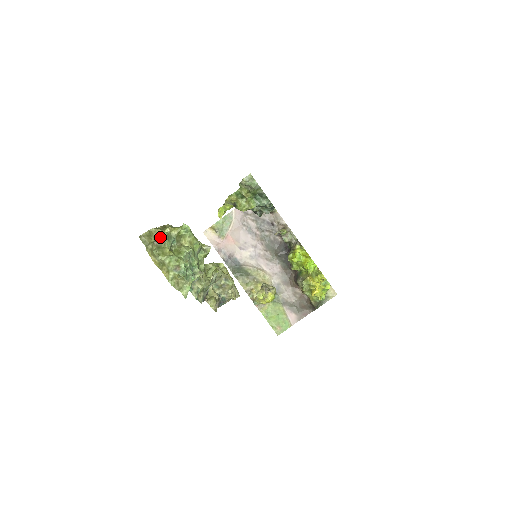
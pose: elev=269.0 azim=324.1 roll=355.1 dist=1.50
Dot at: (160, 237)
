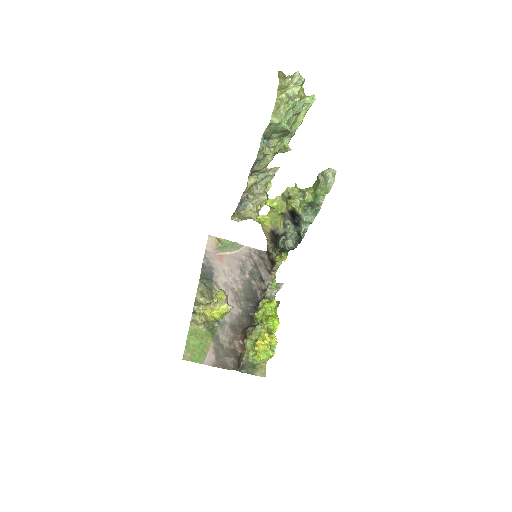
Dot at: (299, 77)
